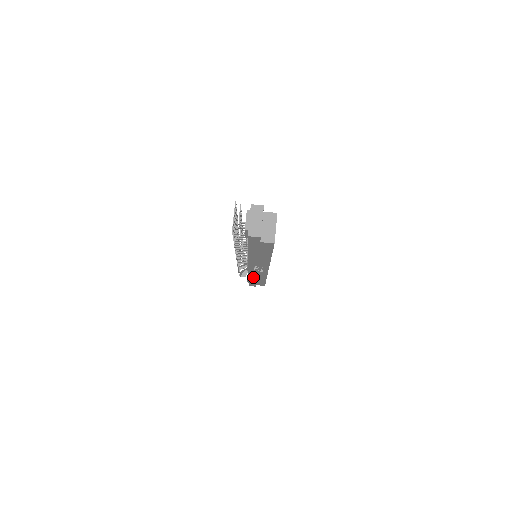
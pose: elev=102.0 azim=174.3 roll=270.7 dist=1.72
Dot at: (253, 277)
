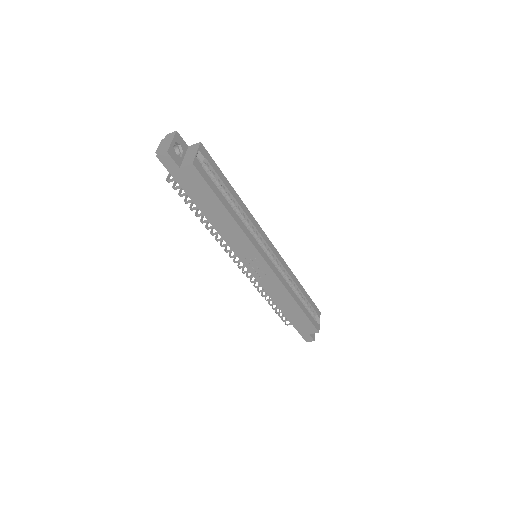
Dot at: (281, 303)
